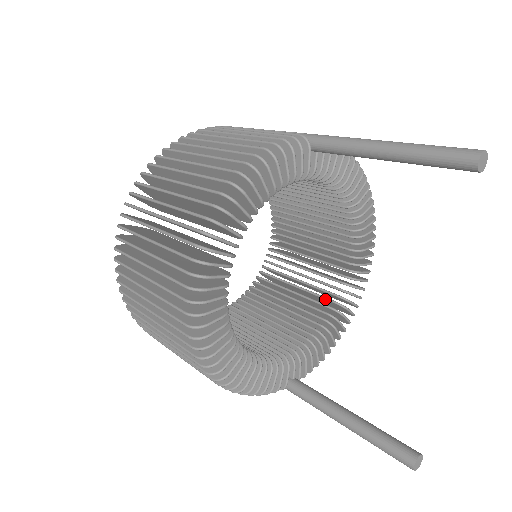
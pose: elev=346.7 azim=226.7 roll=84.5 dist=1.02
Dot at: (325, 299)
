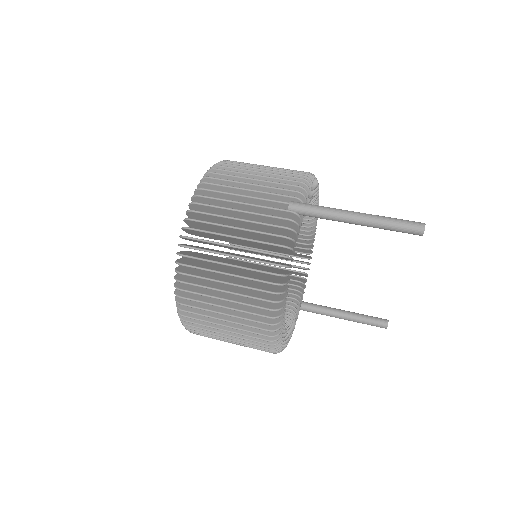
Dot at: (297, 243)
